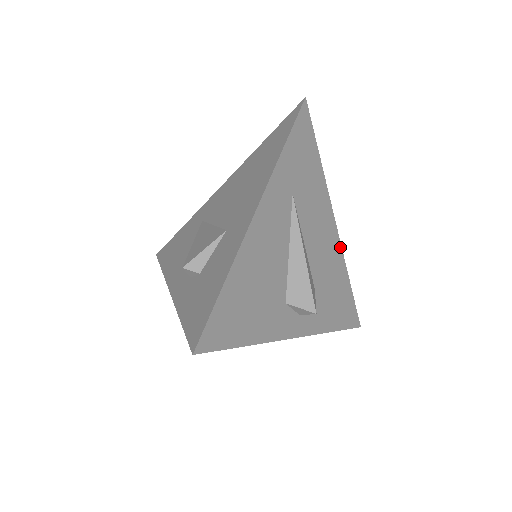
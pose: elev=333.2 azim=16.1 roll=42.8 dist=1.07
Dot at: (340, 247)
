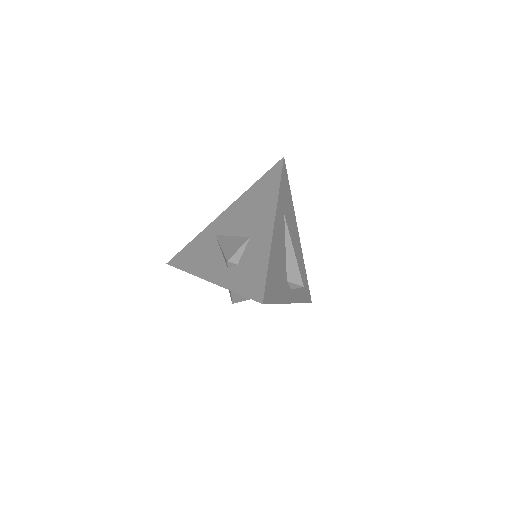
Dot at: (301, 249)
